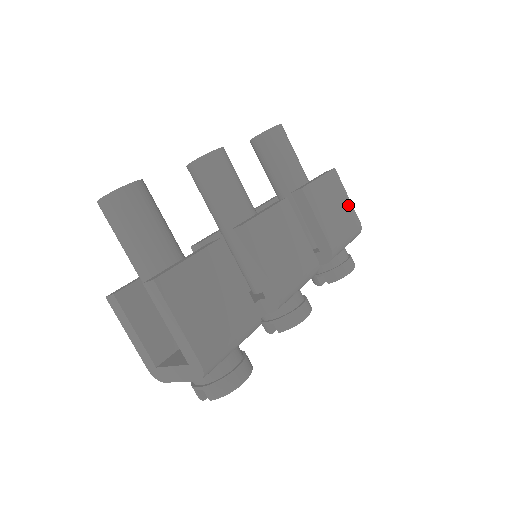
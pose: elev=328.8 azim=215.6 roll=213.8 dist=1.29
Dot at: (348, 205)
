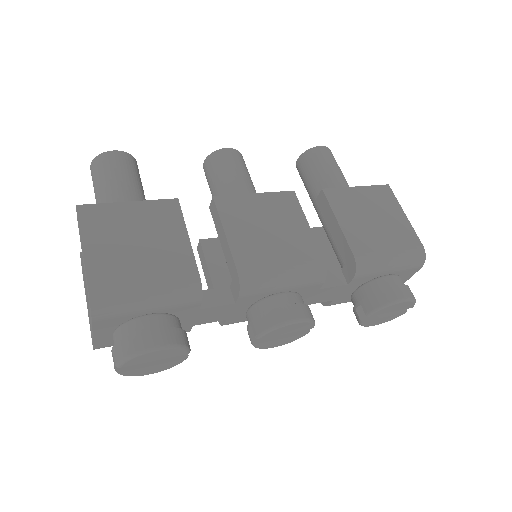
Dot at: (403, 223)
